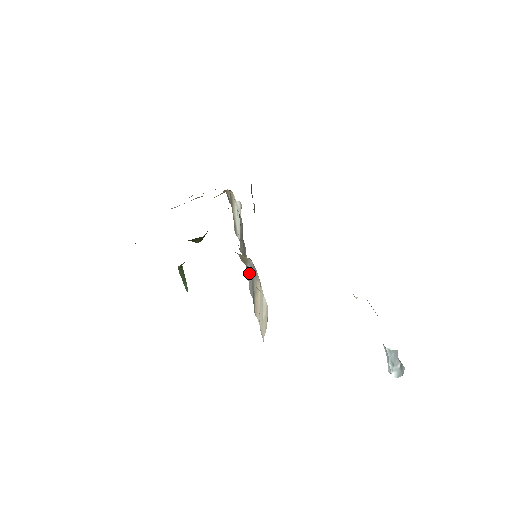
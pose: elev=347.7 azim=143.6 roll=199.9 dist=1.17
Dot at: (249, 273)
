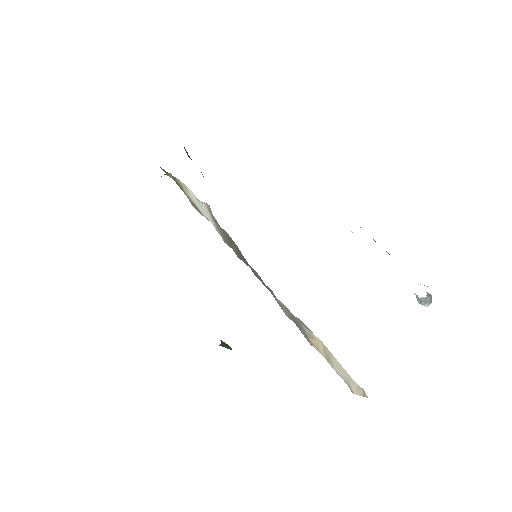
Dot at: (284, 308)
